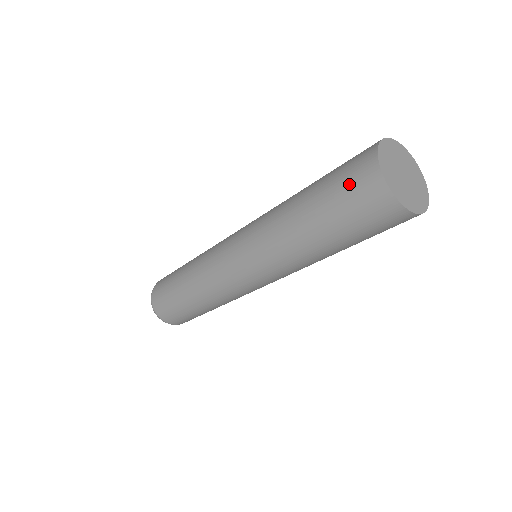
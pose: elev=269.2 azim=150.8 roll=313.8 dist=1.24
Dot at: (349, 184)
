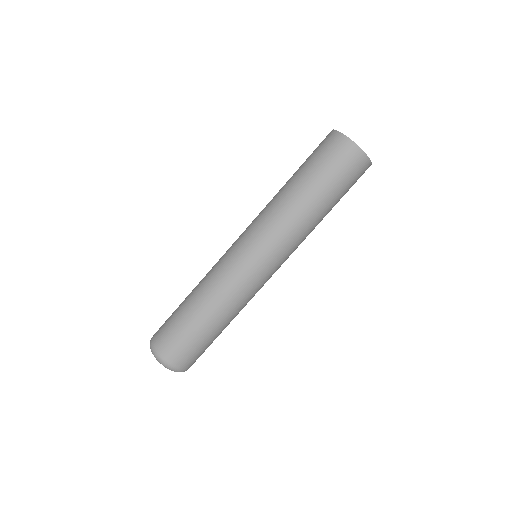
Dot at: (317, 147)
